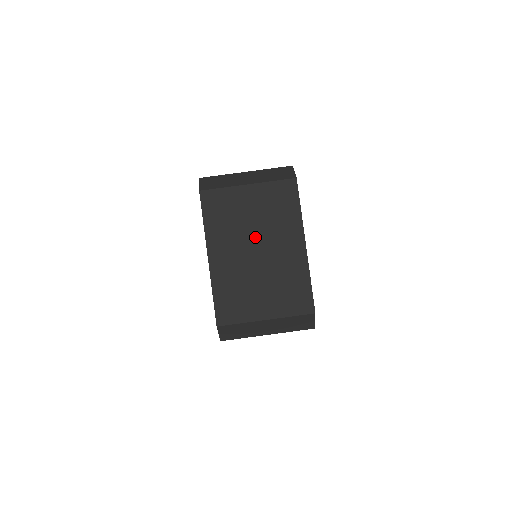
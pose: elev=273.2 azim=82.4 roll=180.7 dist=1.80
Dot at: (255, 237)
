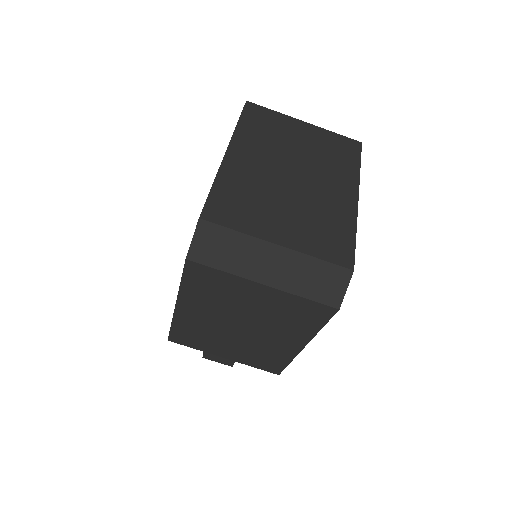
Dot at: (296, 162)
